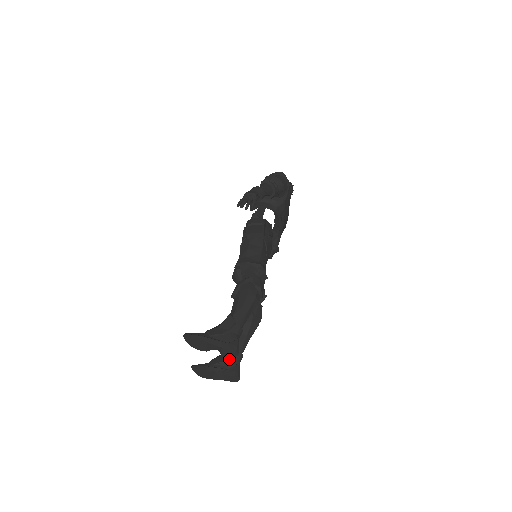
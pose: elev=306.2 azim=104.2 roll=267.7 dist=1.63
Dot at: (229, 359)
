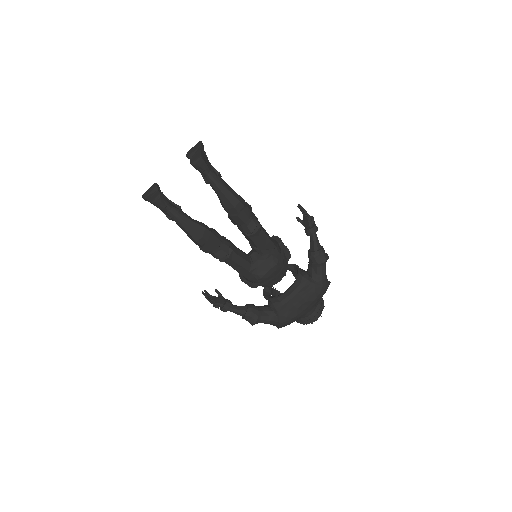
Dot at: (170, 202)
